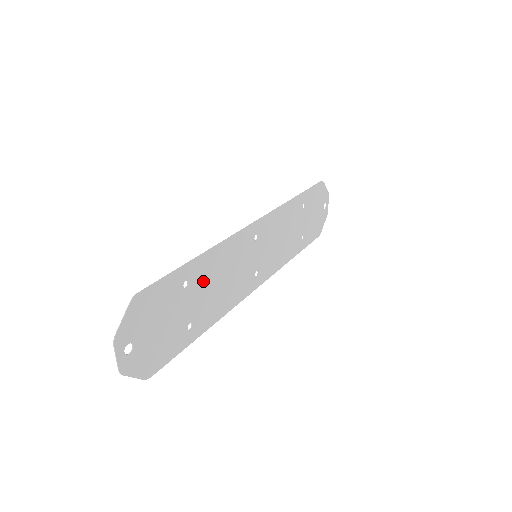
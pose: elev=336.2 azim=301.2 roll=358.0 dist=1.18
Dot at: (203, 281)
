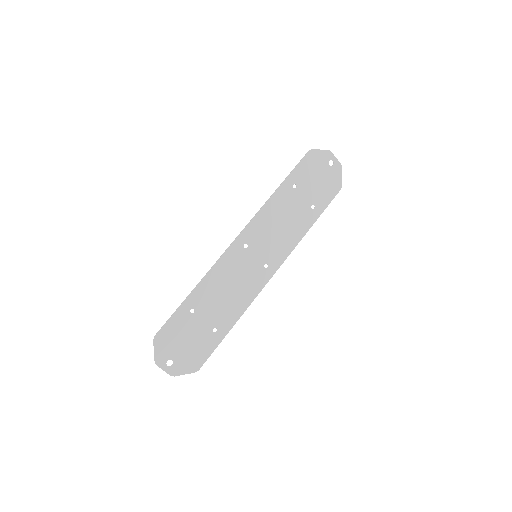
Dot at: (208, 301)
